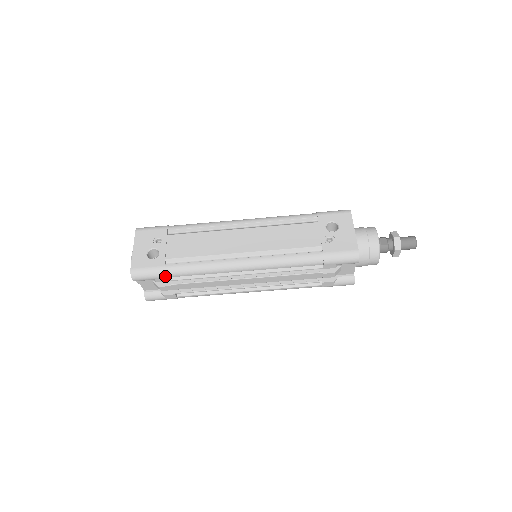
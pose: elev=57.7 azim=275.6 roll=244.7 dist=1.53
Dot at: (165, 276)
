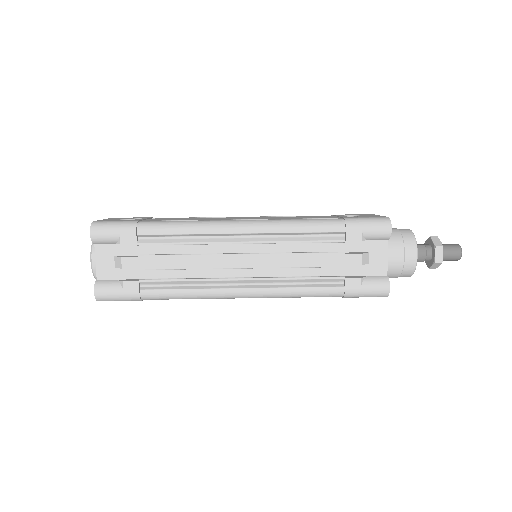
Dot at: (135, 230)
